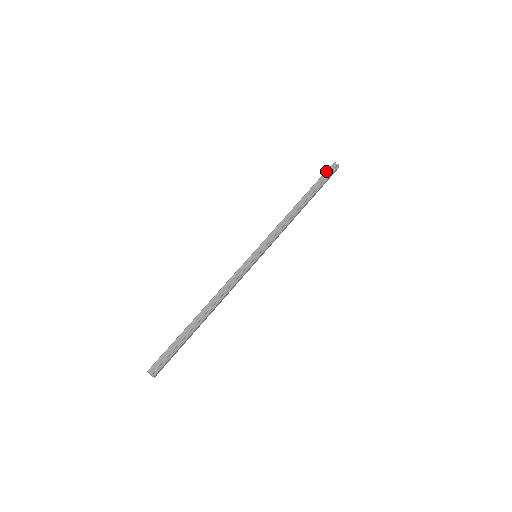
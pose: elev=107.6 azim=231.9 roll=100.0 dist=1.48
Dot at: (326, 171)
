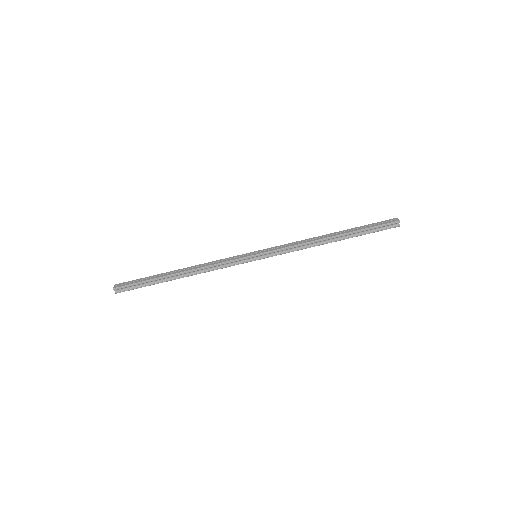
Dot at: (383, 225)
